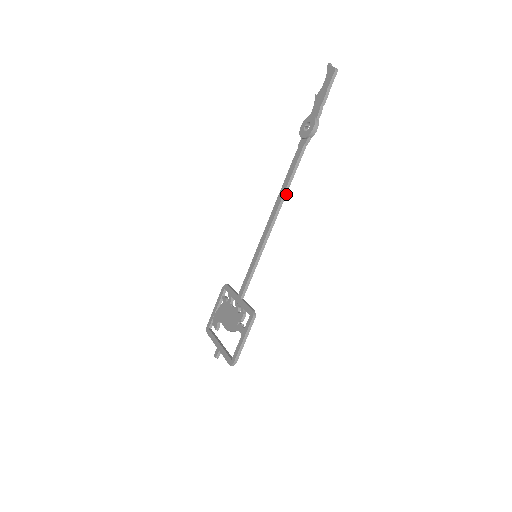
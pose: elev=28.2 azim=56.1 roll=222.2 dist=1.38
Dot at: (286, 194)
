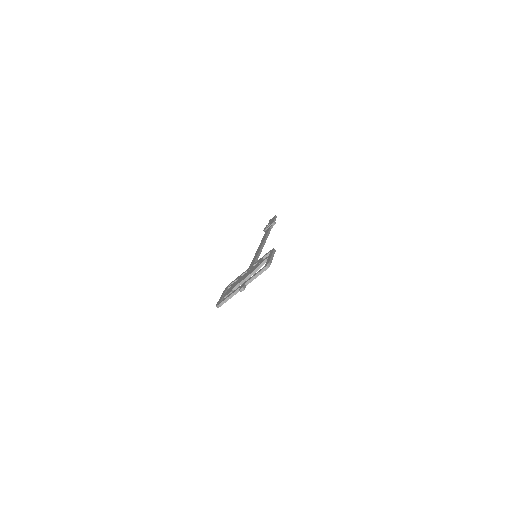
Dot at: occluded
